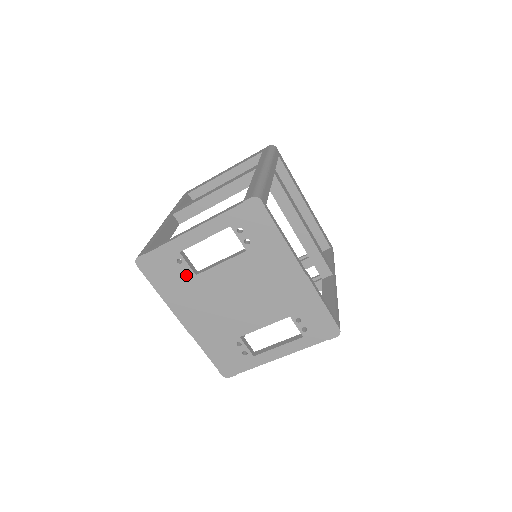
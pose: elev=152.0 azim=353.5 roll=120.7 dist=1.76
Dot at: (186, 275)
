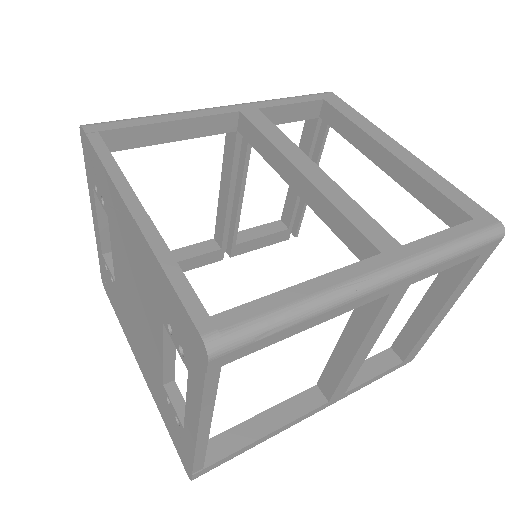
Dot at: (114, 286)
